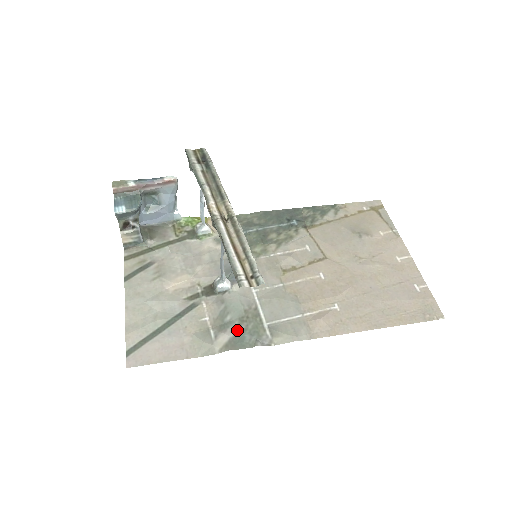
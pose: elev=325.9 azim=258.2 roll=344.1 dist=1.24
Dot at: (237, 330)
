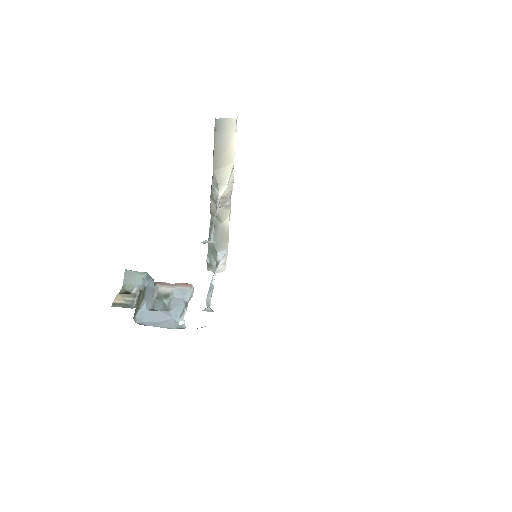
Dot at: occluded
